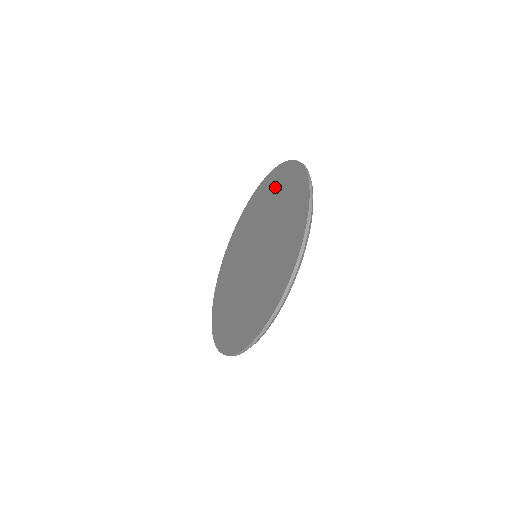
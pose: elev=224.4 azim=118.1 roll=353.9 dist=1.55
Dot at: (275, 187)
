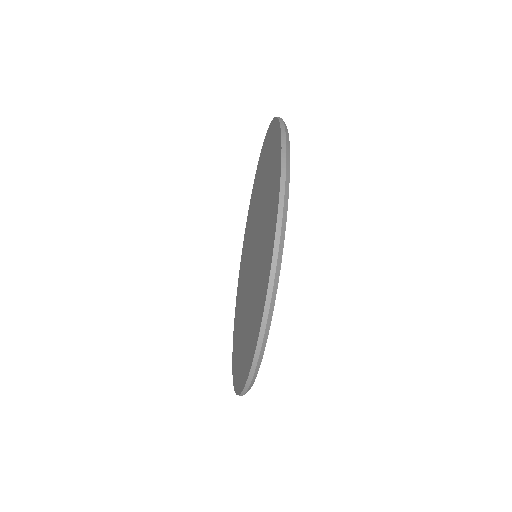
Dot at: (262, 165)
